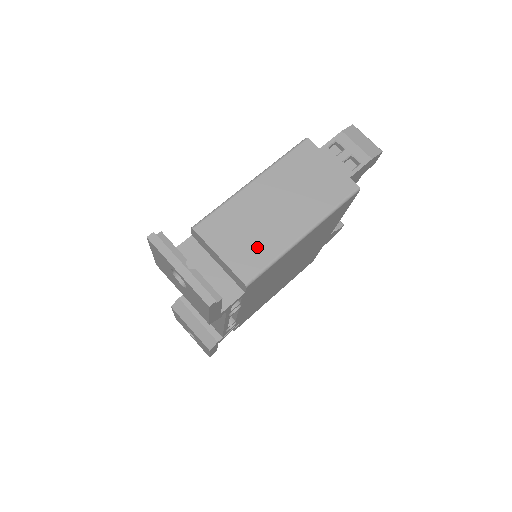
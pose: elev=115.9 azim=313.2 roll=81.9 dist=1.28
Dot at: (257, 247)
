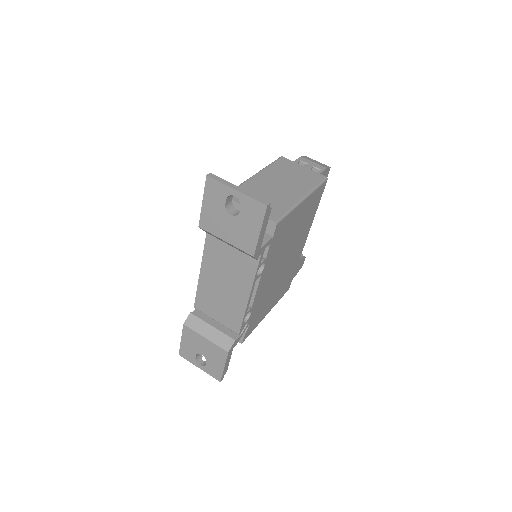
Dot at: (274, 204)
